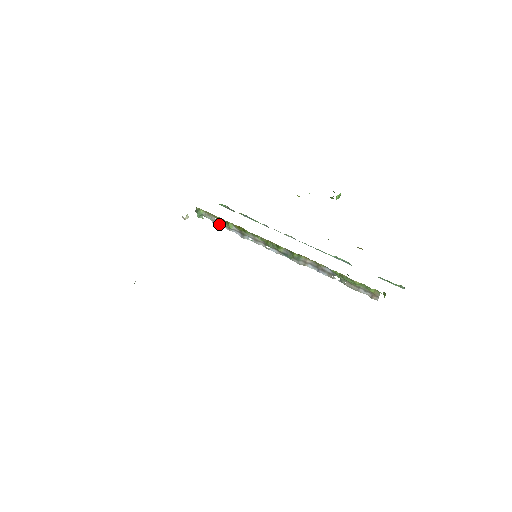
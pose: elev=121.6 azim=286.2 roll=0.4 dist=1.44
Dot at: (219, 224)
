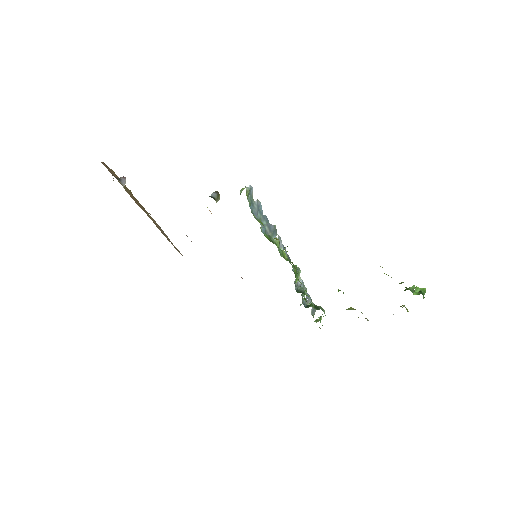
Dot at: (259, 211)
